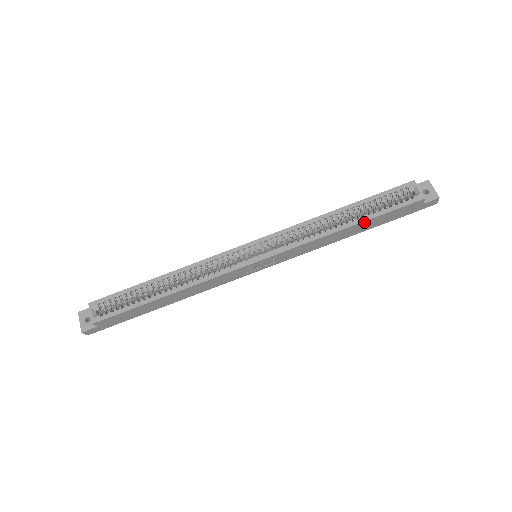
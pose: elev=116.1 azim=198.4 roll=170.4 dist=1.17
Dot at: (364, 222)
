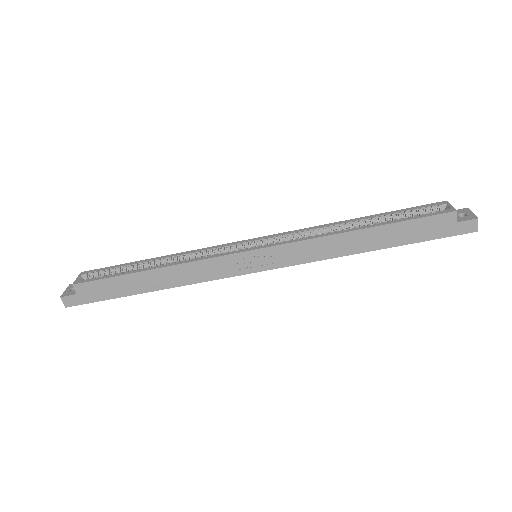
Dot at: (379, 228)
